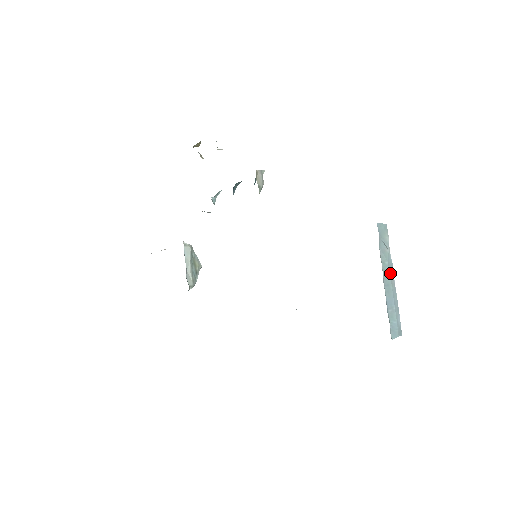
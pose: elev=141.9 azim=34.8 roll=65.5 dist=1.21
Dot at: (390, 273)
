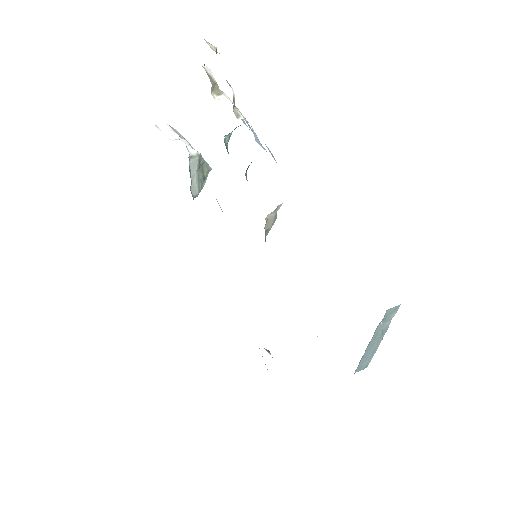
Dot at: (380, 337)
